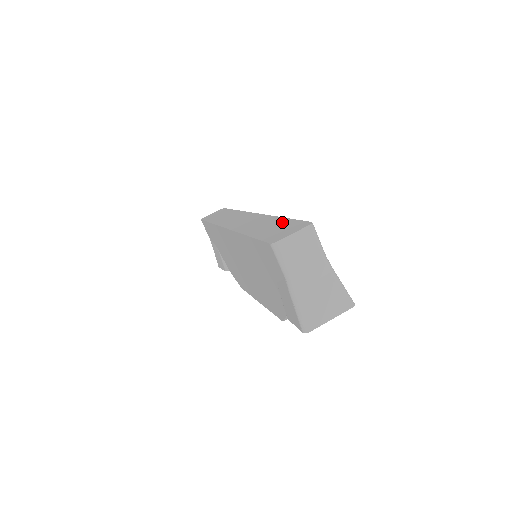
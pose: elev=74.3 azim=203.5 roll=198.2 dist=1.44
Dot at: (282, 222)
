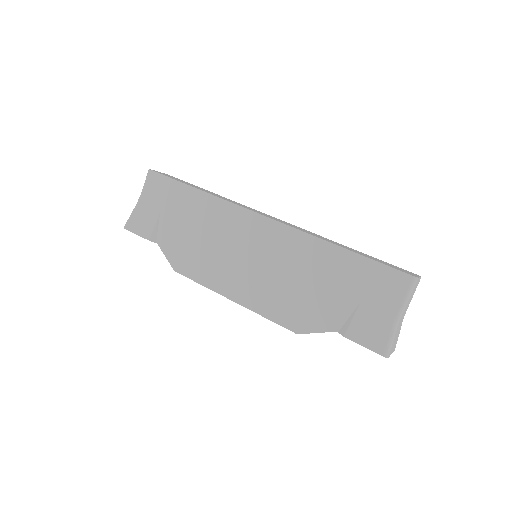
Dot at: (370, 256)
